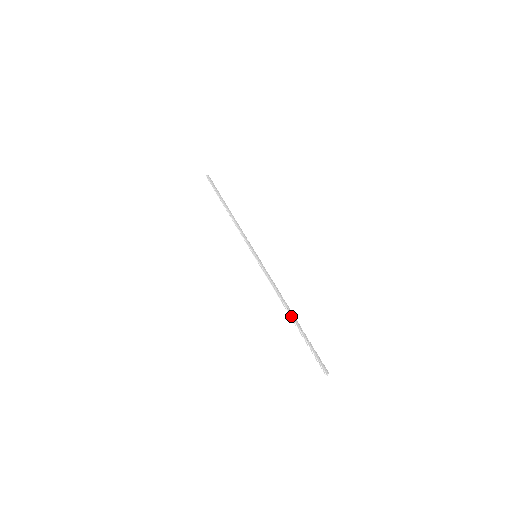
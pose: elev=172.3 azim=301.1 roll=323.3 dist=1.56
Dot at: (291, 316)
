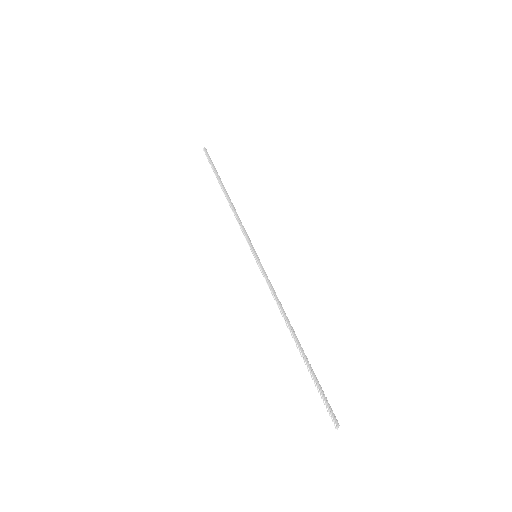
Dot at: (295, 341)
